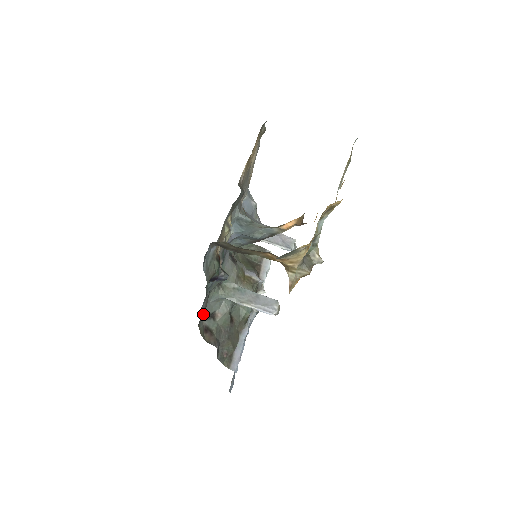
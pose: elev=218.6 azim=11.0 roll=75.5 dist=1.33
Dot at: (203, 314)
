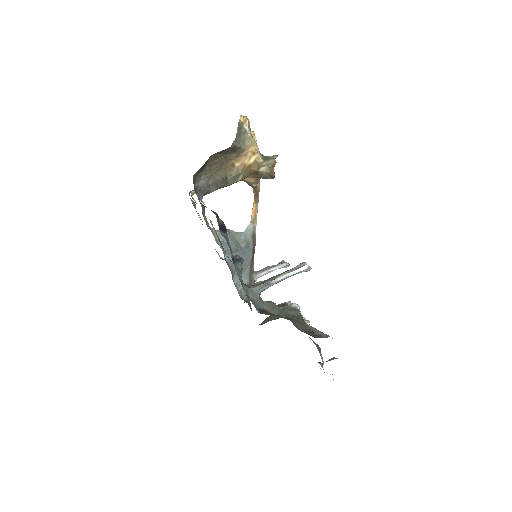
Dot at: occluded
